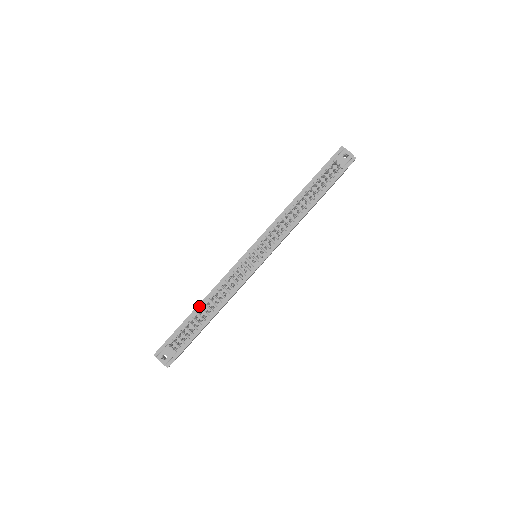
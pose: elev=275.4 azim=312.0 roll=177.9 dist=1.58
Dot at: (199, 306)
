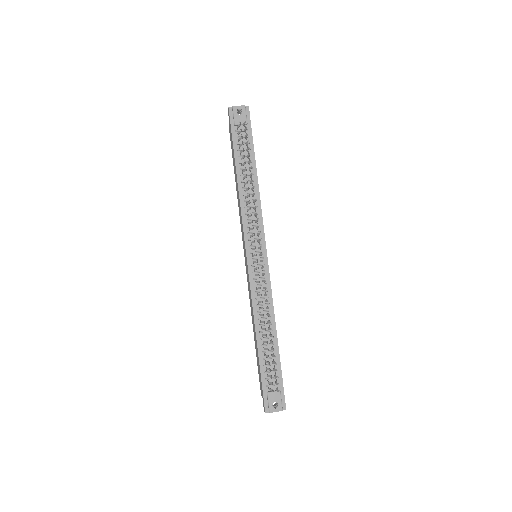
Dot at: (258, 339)
